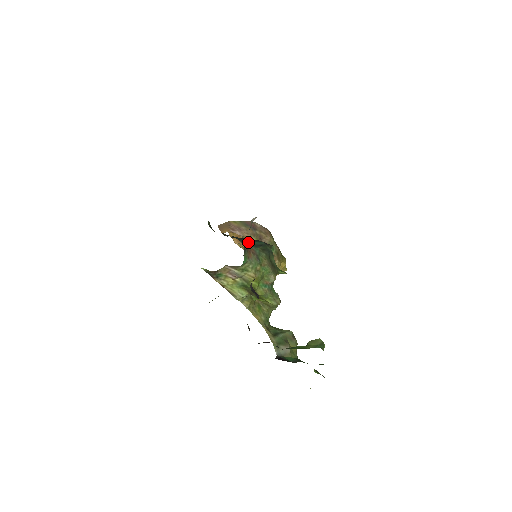
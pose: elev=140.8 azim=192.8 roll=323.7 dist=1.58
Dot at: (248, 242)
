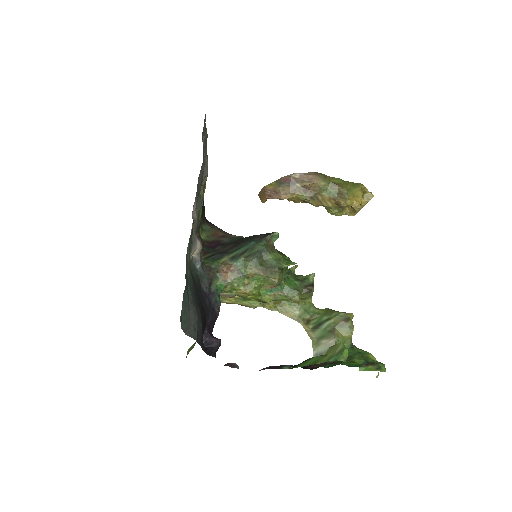
Dot at: (227, 257)
